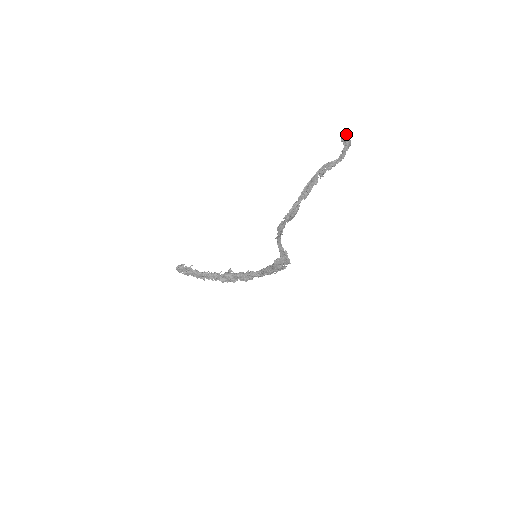
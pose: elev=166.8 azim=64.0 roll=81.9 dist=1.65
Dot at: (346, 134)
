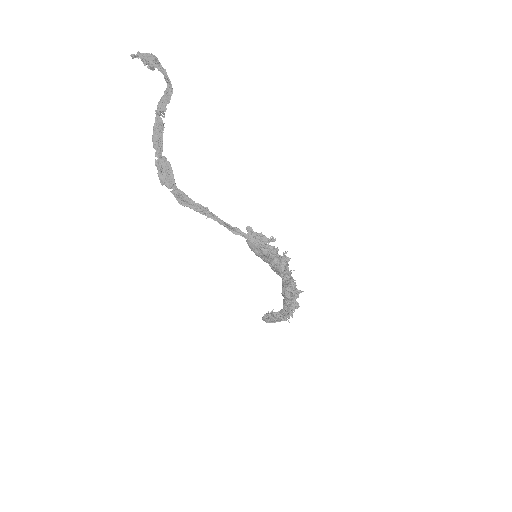
Dot at: (136, 55)
